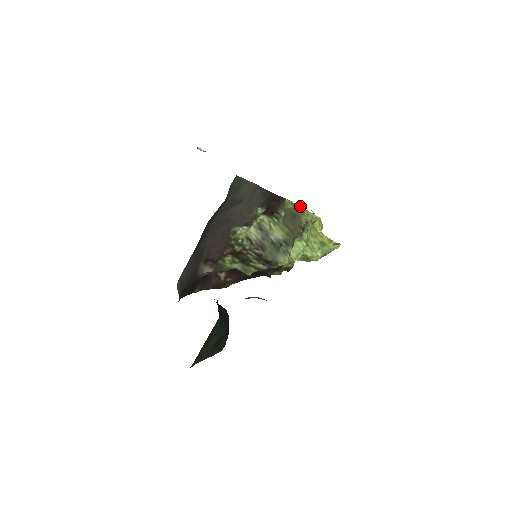
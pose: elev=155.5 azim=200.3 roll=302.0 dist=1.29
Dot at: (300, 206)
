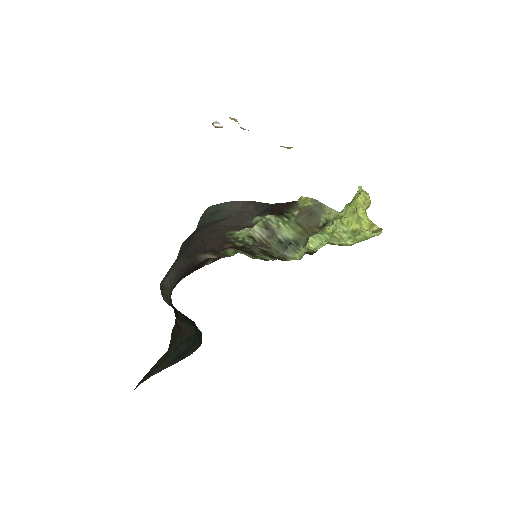
Dot at: (322, 203)
